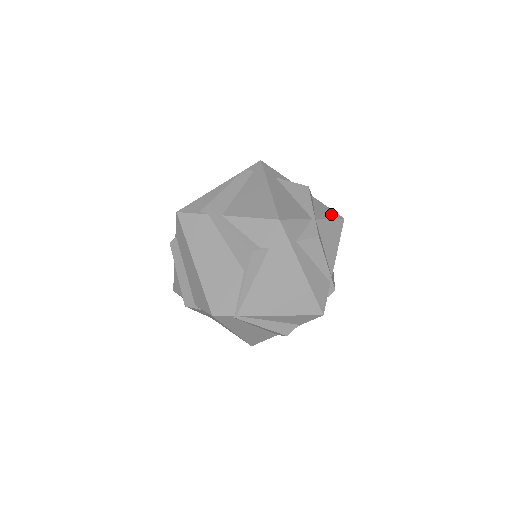
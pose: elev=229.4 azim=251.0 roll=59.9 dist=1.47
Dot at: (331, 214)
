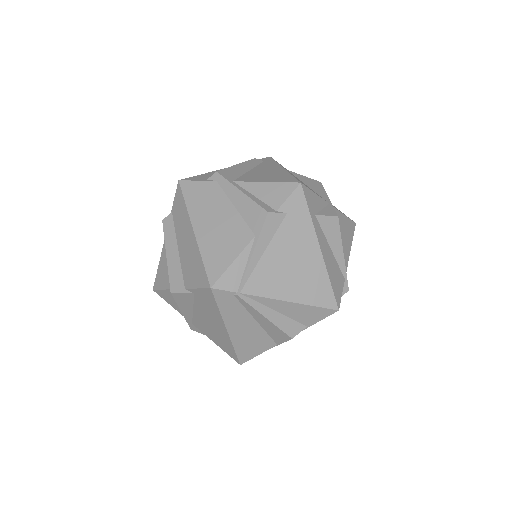
Dot at: occluded
